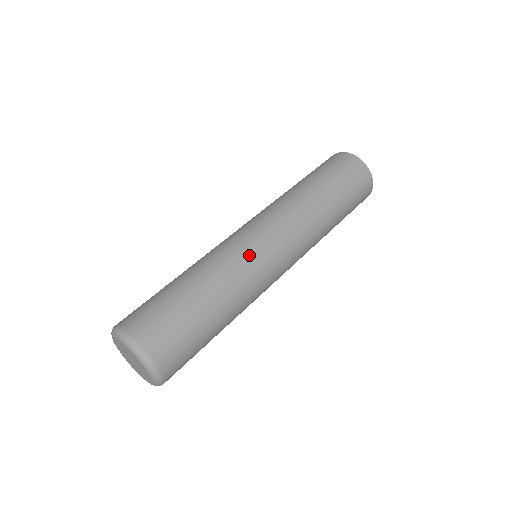
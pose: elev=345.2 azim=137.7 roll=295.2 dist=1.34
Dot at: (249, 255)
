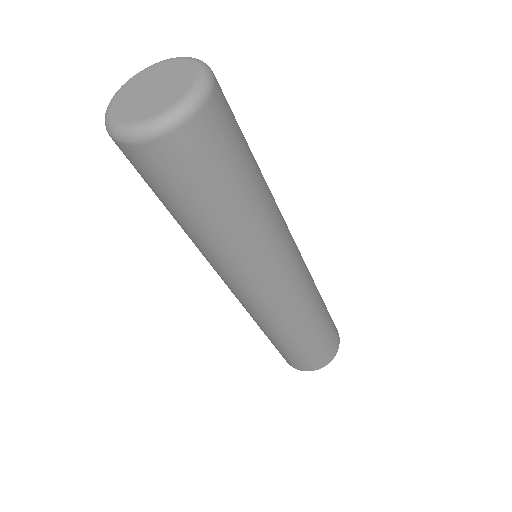
Dot at: occluded
